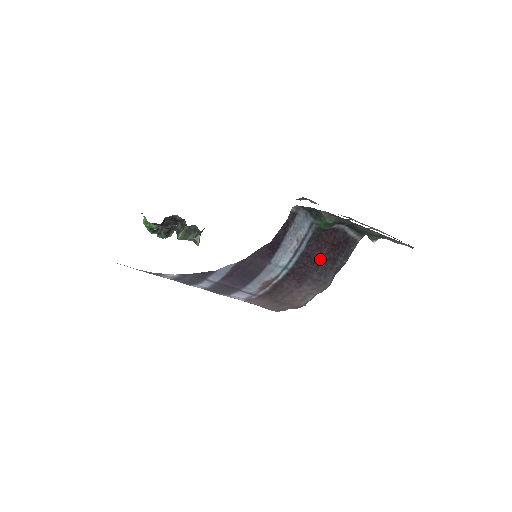
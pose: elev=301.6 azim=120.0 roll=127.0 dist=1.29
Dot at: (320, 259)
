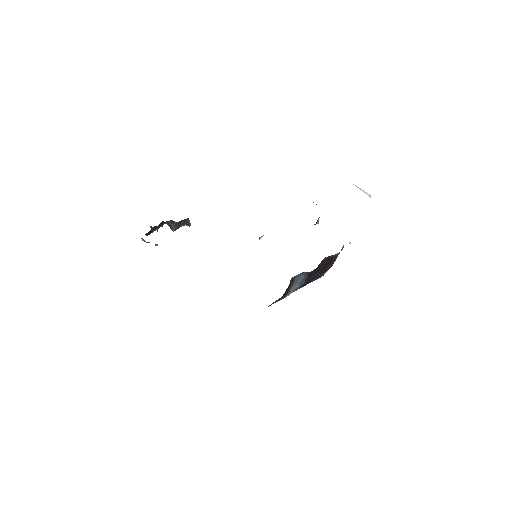
Dot at: (315, 277)
